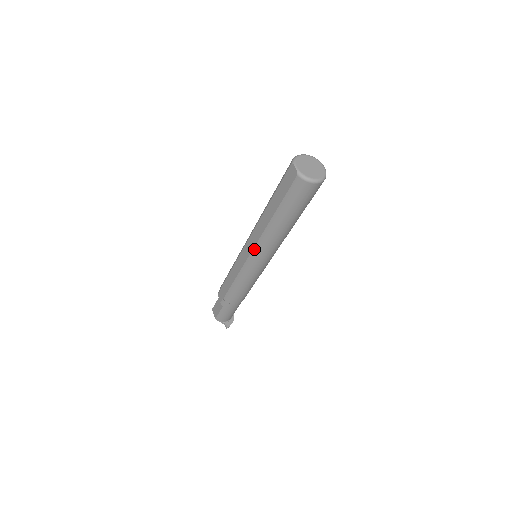
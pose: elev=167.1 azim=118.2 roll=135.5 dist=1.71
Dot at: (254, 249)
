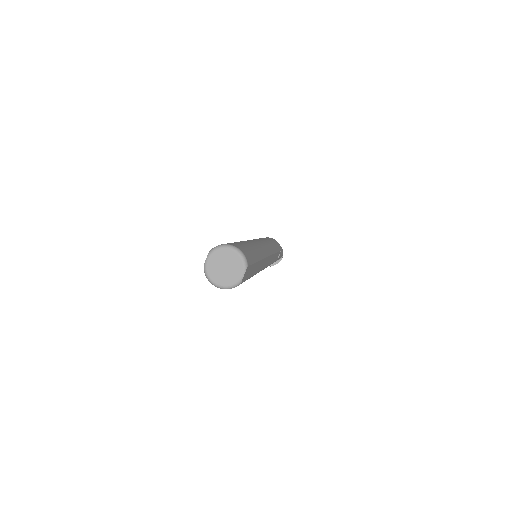
Dot at: occluded
